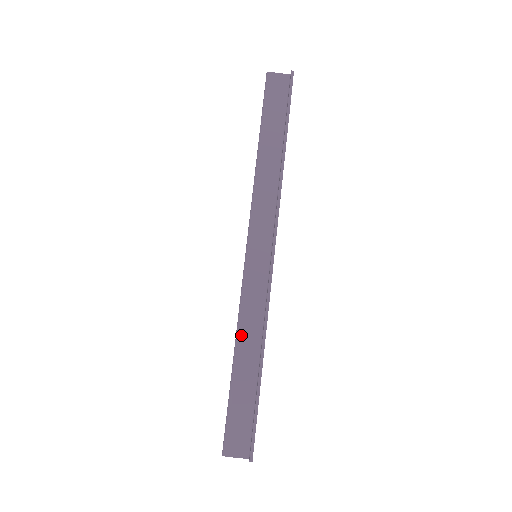
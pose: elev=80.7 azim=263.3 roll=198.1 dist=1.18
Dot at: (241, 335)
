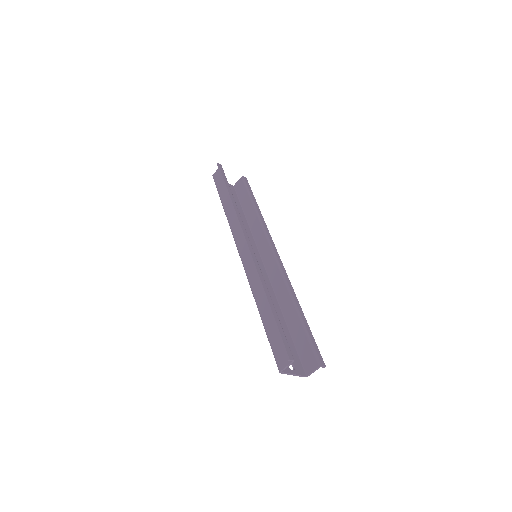
Dot at: (256, 297)
